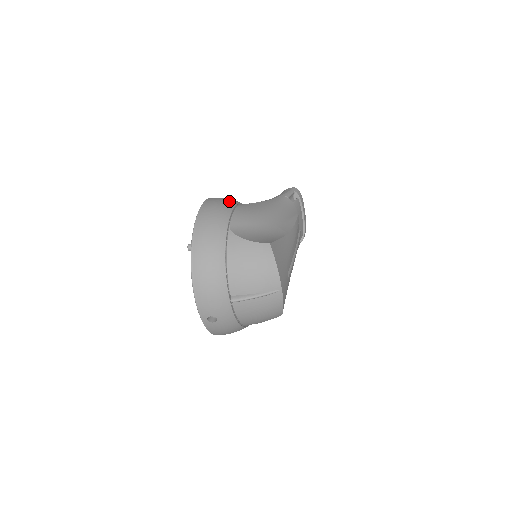
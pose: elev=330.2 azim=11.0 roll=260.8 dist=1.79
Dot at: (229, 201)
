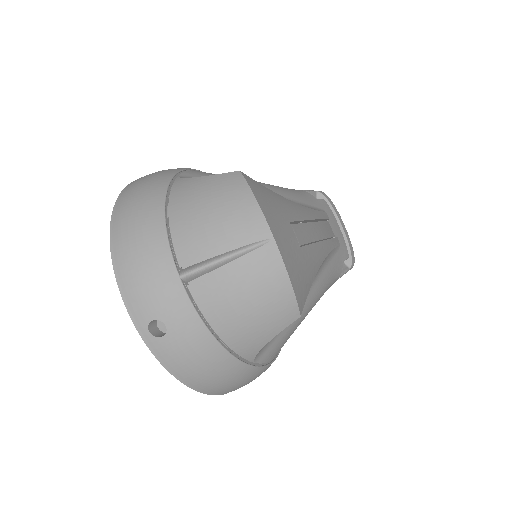
Dot at: occluded
